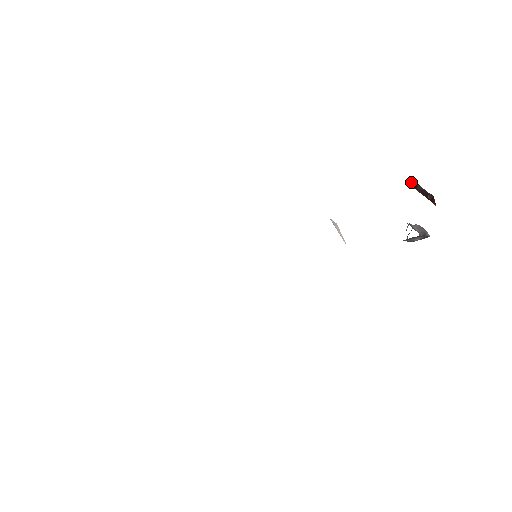
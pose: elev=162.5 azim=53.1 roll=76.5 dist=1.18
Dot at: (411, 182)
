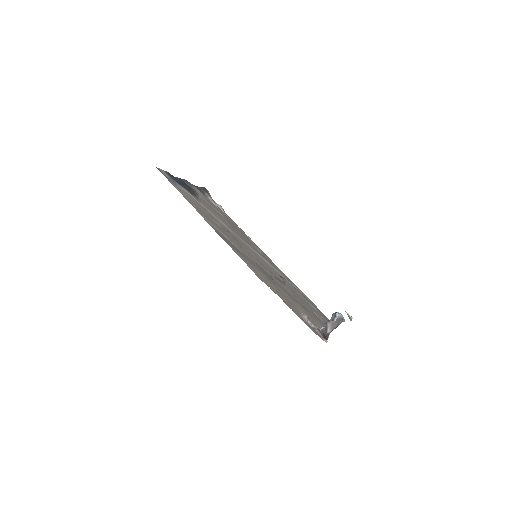
Dot at: occluded
